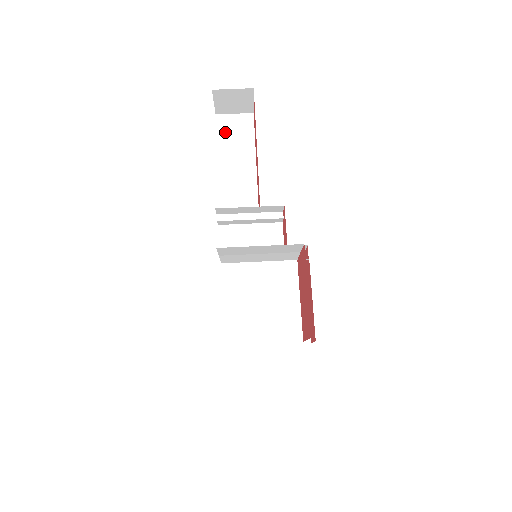
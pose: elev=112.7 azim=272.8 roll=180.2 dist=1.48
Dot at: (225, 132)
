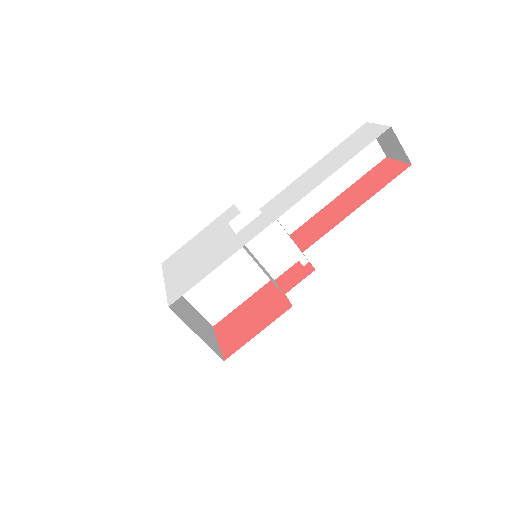
Dot at: occluded
